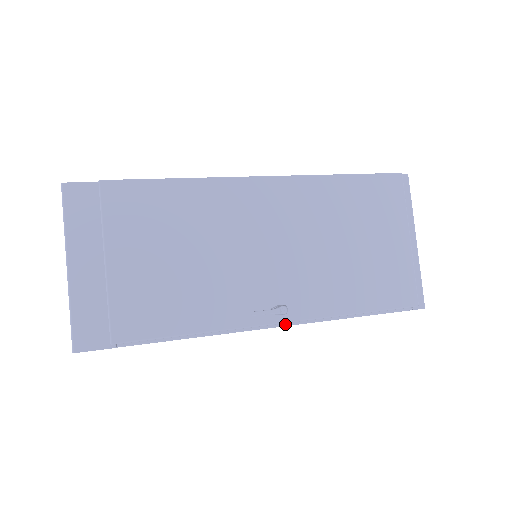
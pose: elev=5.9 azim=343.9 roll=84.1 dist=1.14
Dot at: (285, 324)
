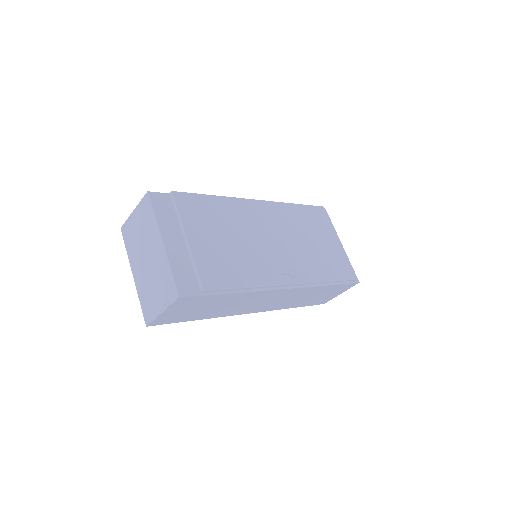
Dot at: (294, 286)
